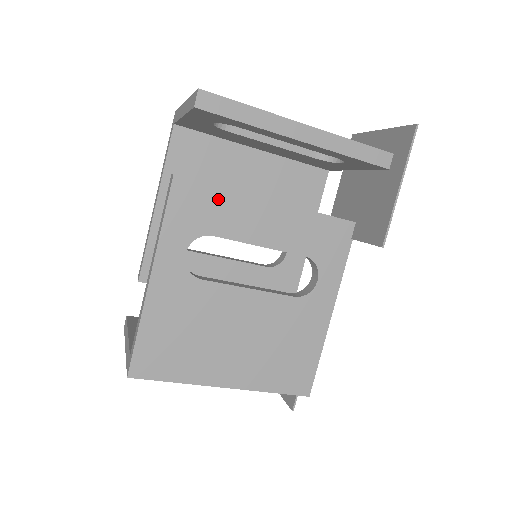
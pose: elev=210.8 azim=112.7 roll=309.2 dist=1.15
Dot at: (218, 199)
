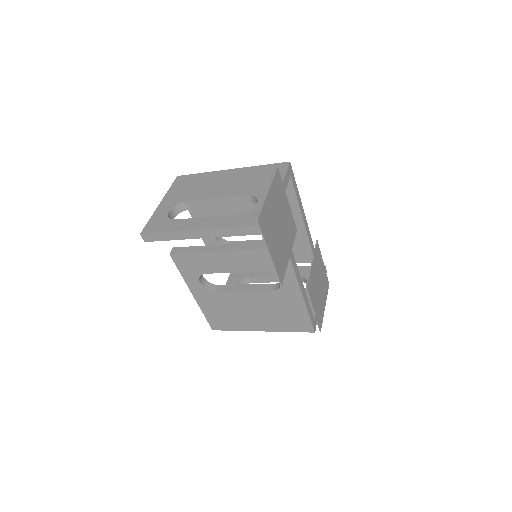
Dot at: (197, 258)
